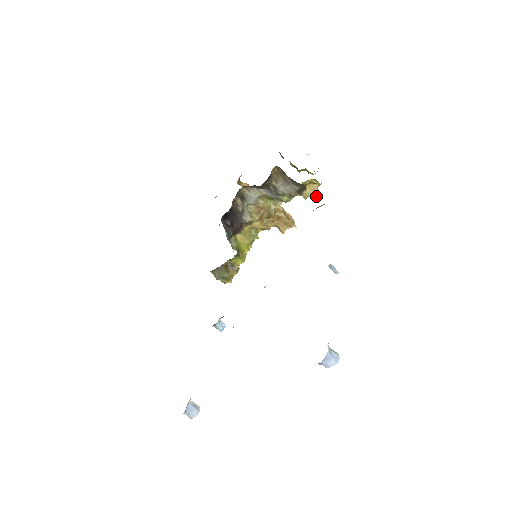
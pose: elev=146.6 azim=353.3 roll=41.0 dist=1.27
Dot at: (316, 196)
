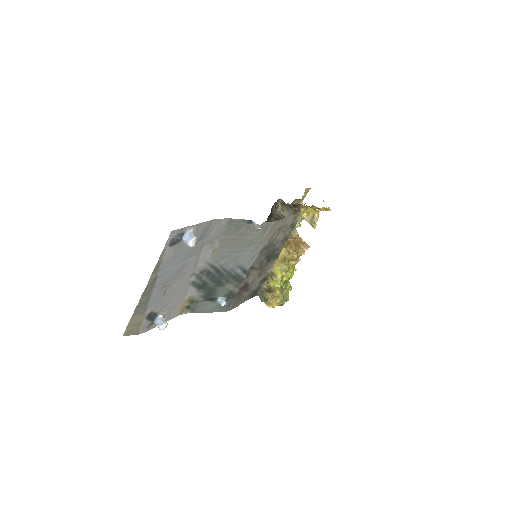
Dot at: (316, 221)
